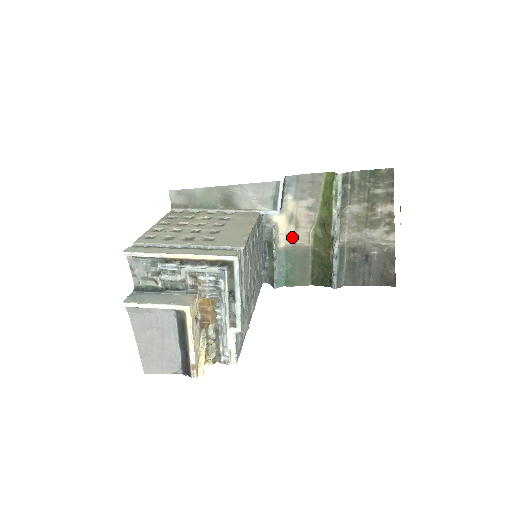
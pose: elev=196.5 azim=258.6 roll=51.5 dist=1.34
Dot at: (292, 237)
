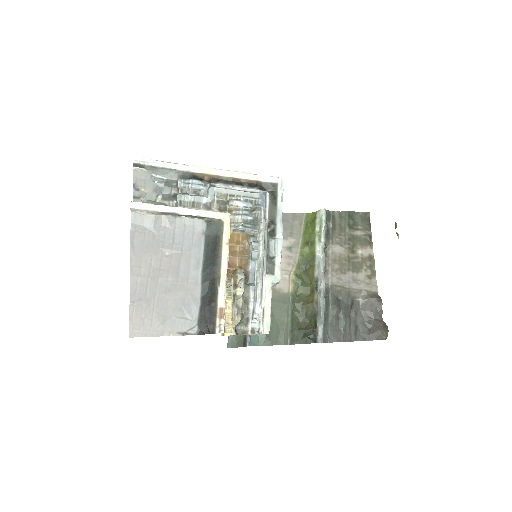
Dot at: occluded
